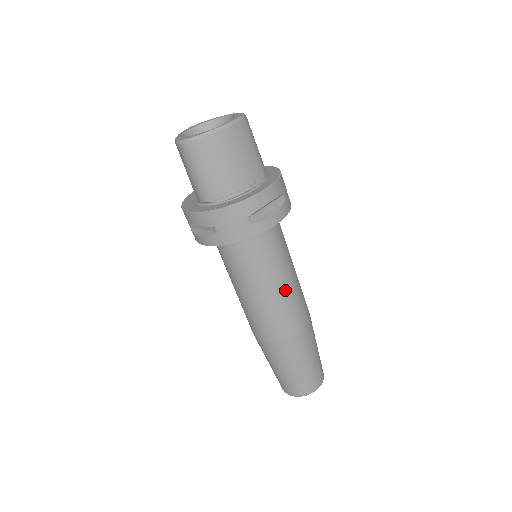
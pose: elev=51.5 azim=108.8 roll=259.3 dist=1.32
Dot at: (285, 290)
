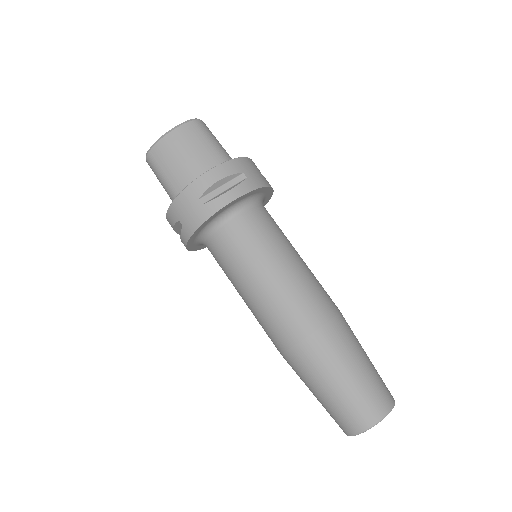
Dot at: (279, 278)
